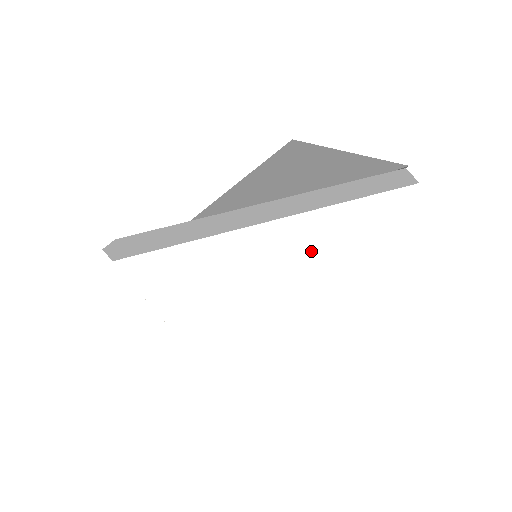
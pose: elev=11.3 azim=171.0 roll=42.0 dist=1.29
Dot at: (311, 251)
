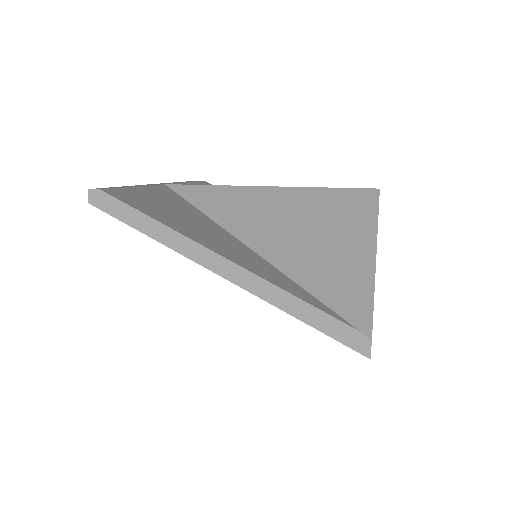
Dot at: (226, 322)
